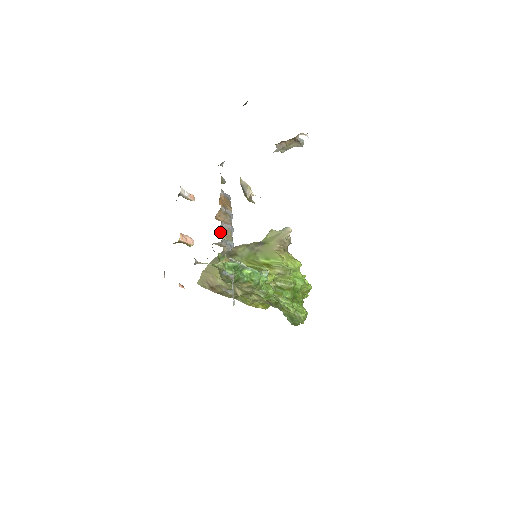
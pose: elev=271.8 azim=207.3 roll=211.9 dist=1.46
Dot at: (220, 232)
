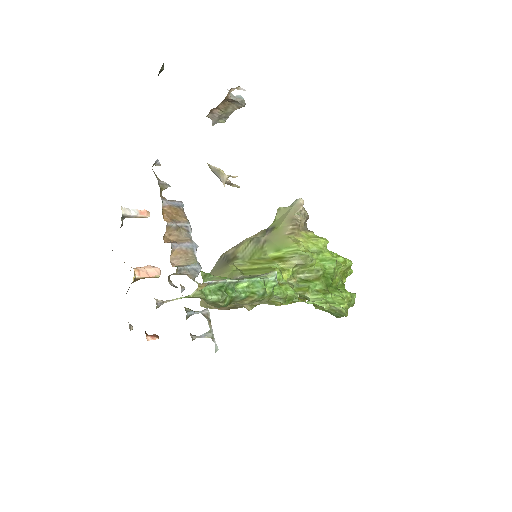
Dot at: (175, 257)
